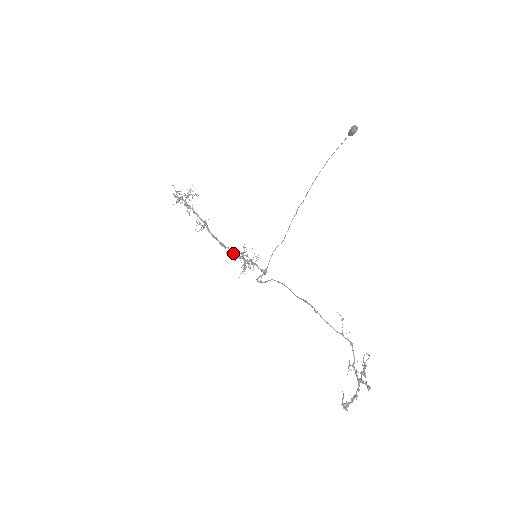
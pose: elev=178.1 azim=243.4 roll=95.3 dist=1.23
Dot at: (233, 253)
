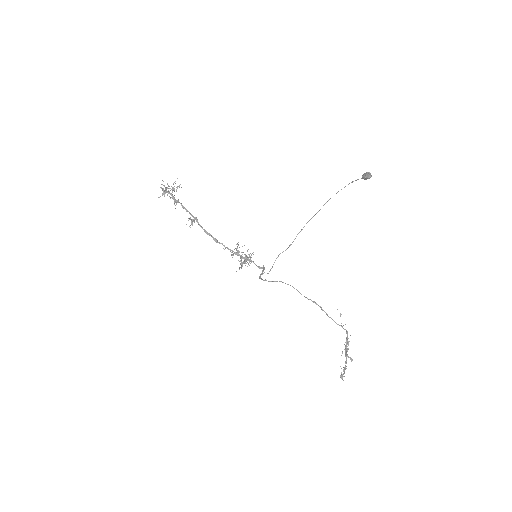
Dot at: (228, 249)
